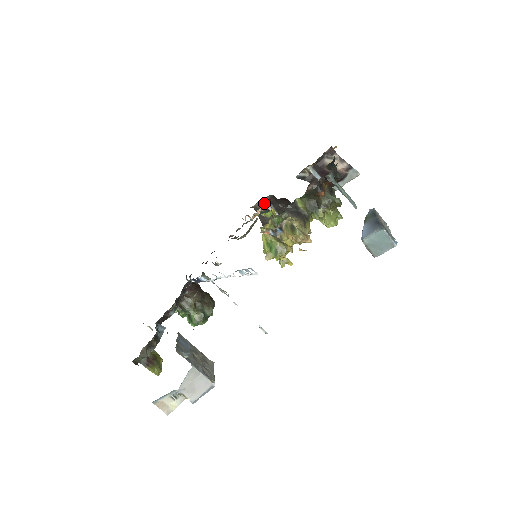
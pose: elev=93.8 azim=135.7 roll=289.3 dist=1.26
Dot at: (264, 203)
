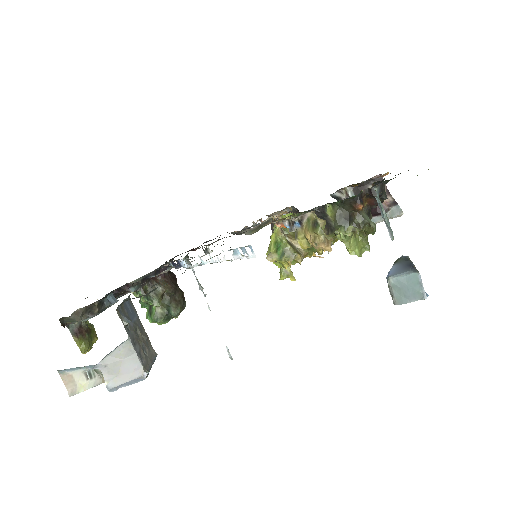
Dot at: (284, 214)
